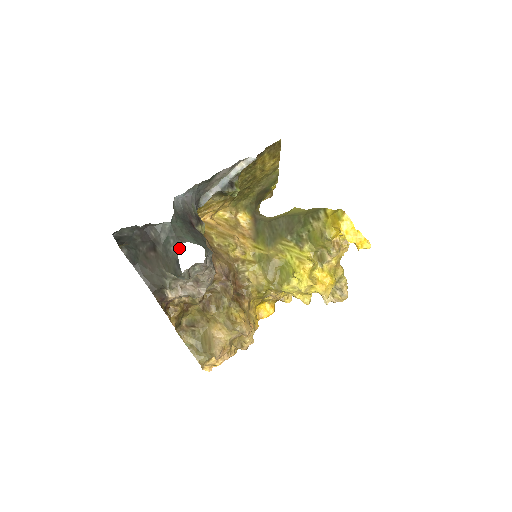
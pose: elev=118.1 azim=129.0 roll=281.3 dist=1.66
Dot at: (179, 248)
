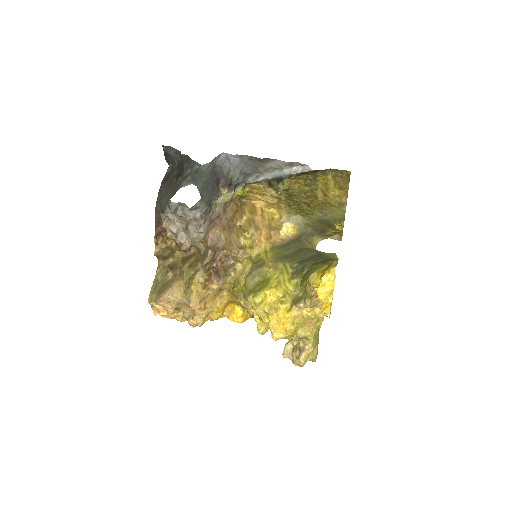
Dot at: (186, 185)
